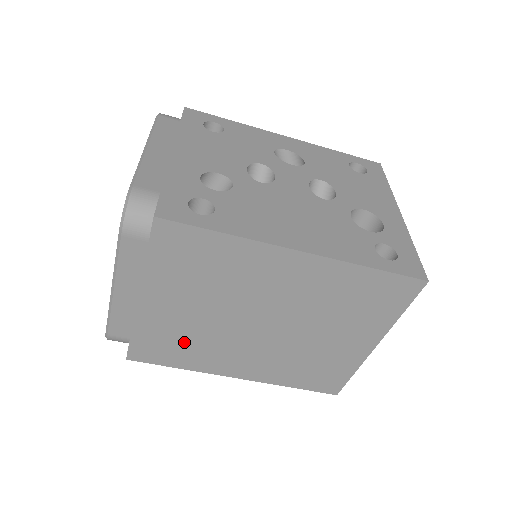
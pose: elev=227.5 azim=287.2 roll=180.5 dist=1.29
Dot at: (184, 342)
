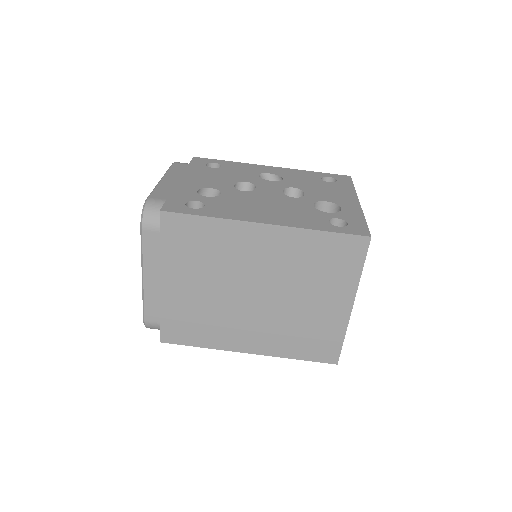
Dot at: (200, 320)
